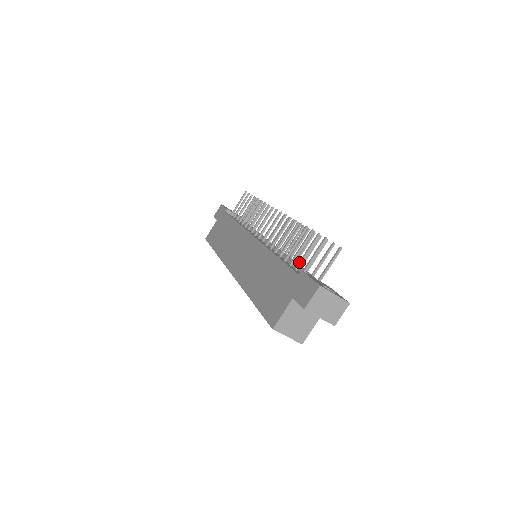
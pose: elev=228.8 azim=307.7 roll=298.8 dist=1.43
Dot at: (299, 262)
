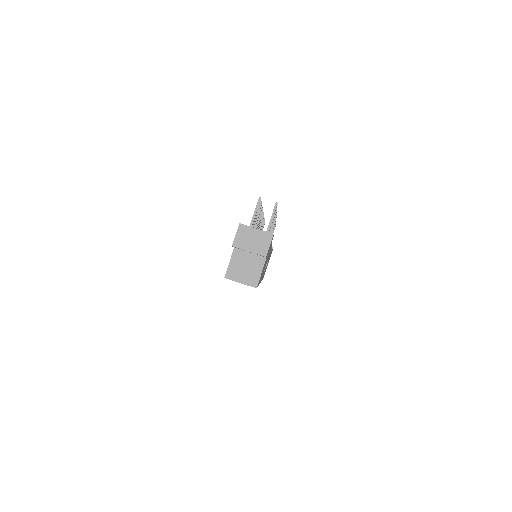
Dot at: occluded
